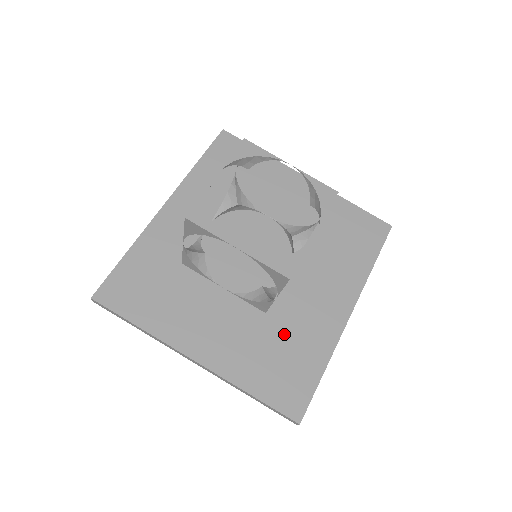
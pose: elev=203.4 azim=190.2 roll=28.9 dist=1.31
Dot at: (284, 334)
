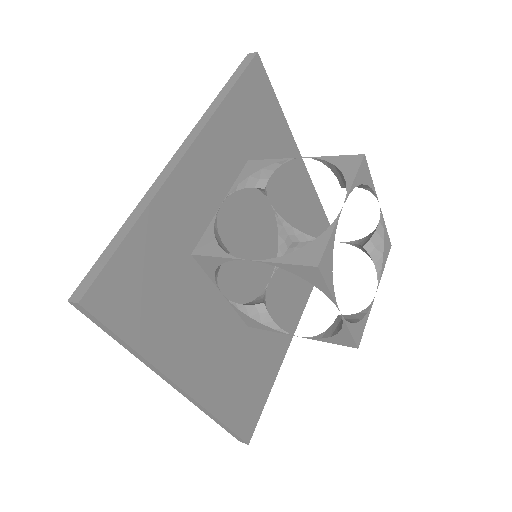
Dot at: (256, 350)
